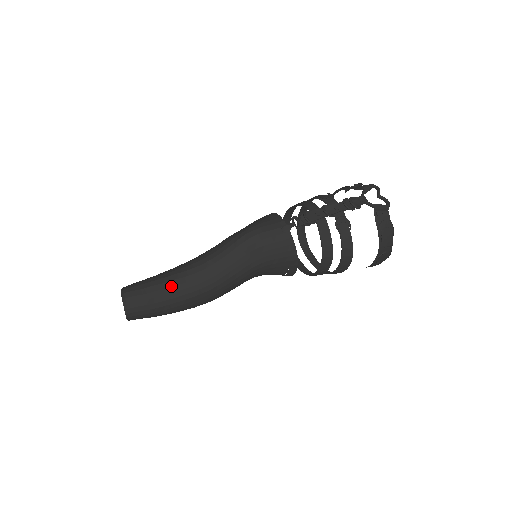
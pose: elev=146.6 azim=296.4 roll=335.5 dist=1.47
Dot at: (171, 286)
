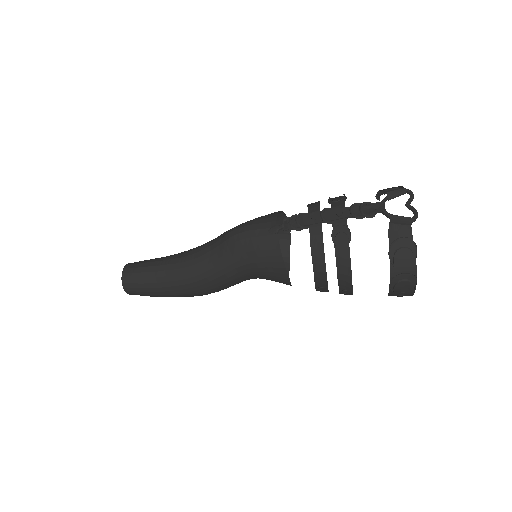
Dot at: (161, 270)
